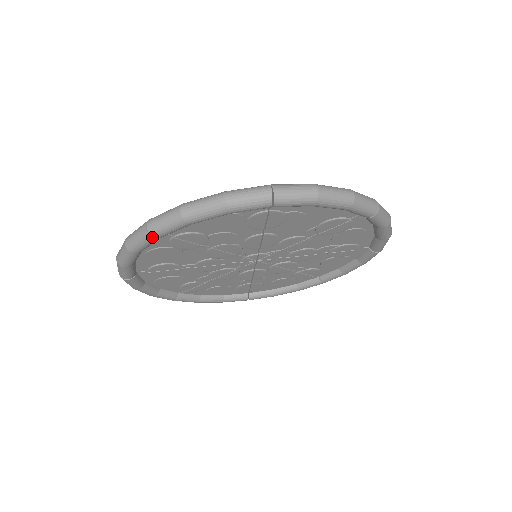
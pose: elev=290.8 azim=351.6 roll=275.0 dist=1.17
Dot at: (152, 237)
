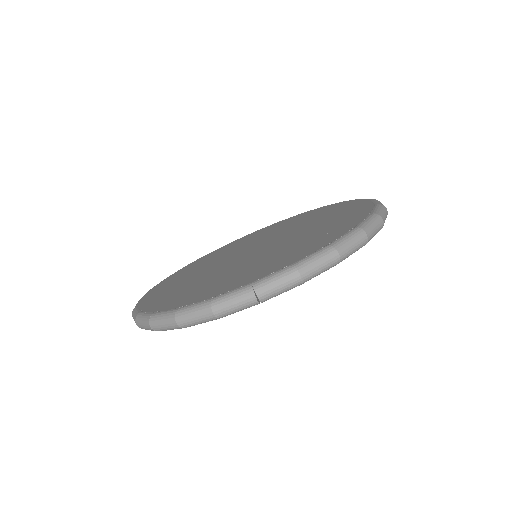
Dot at: occluded
